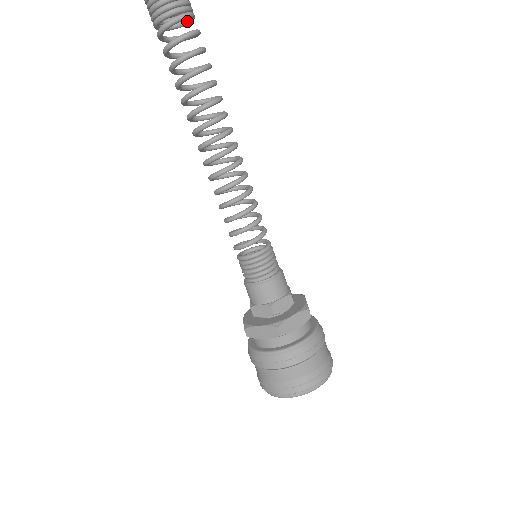
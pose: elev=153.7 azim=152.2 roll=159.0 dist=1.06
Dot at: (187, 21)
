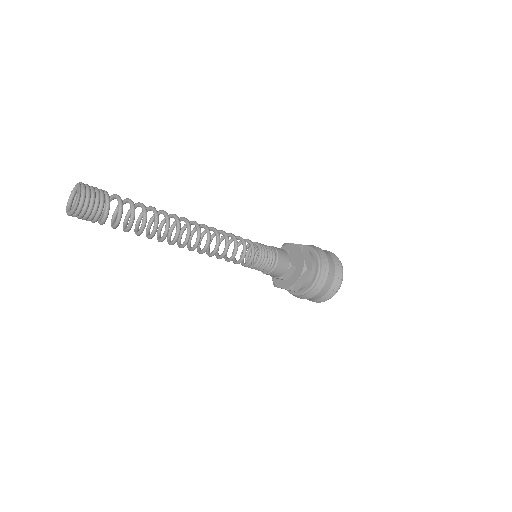
Dot at: occluded
